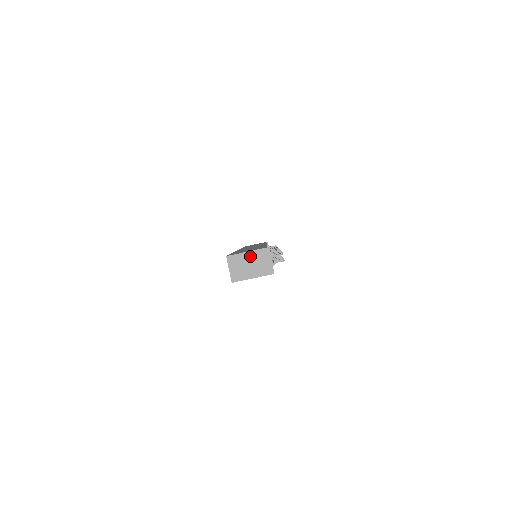
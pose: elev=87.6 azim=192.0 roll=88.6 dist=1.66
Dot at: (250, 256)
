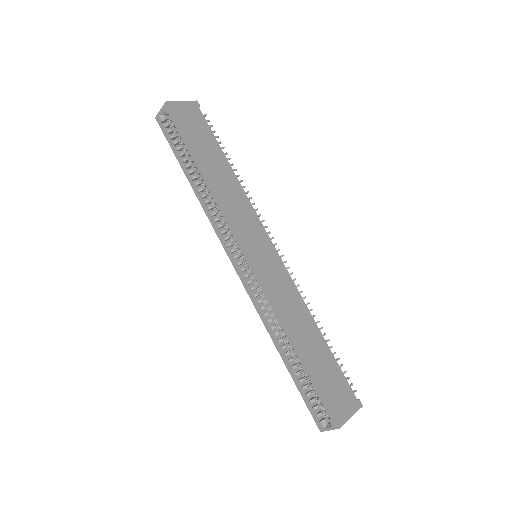
Dot at: (349, 417)
